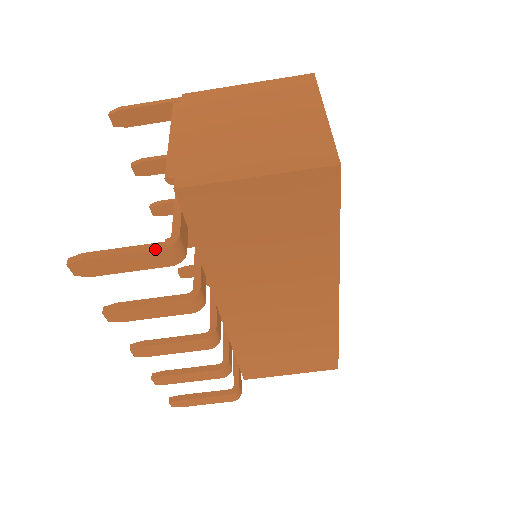
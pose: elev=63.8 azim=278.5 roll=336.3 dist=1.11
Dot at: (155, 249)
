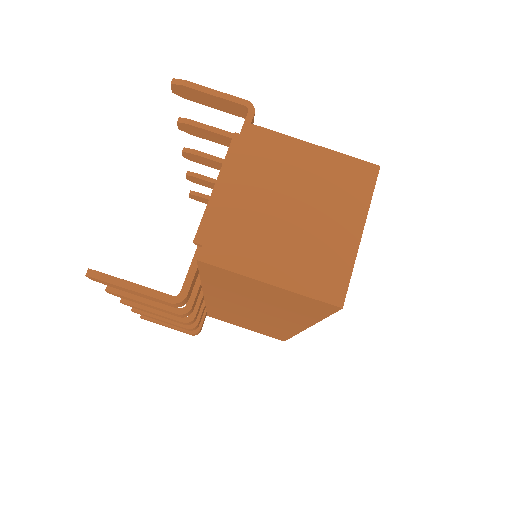
Dot at: (163, 300)
